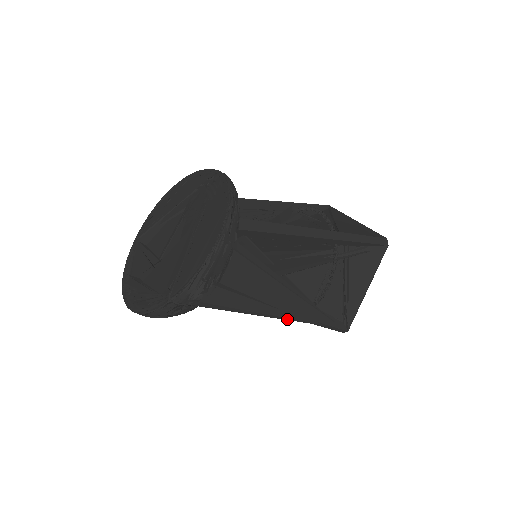
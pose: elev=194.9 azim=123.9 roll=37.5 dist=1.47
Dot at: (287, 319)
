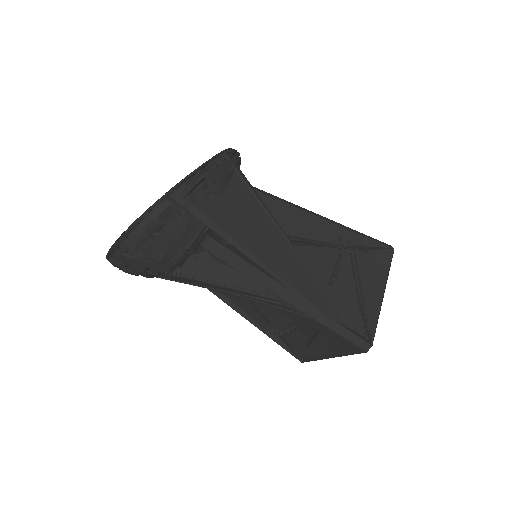
Dot at: (294, 292)
